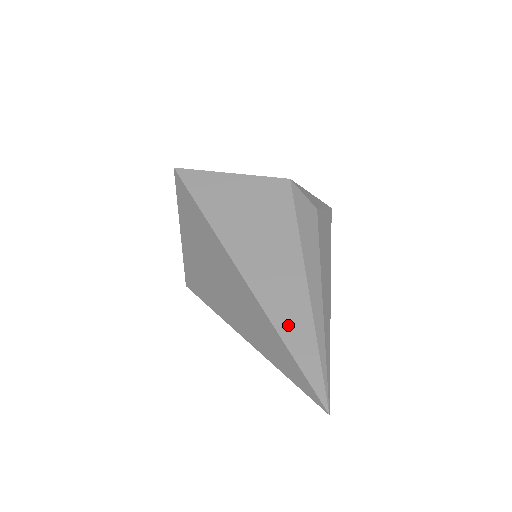
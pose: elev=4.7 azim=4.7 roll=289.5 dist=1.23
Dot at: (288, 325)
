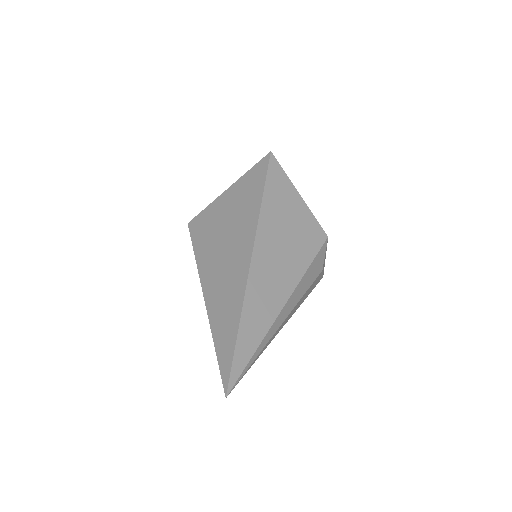
Dot at: (250, 321)
